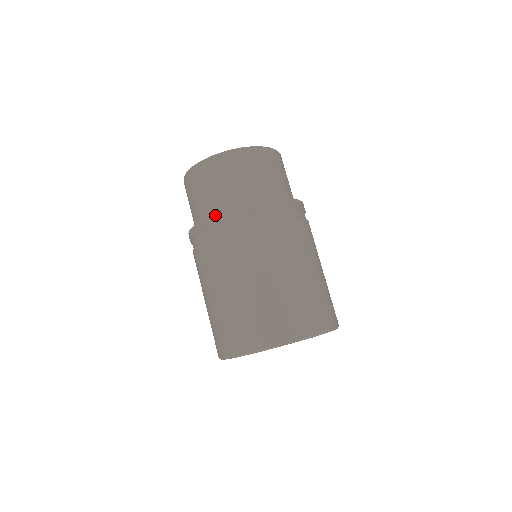
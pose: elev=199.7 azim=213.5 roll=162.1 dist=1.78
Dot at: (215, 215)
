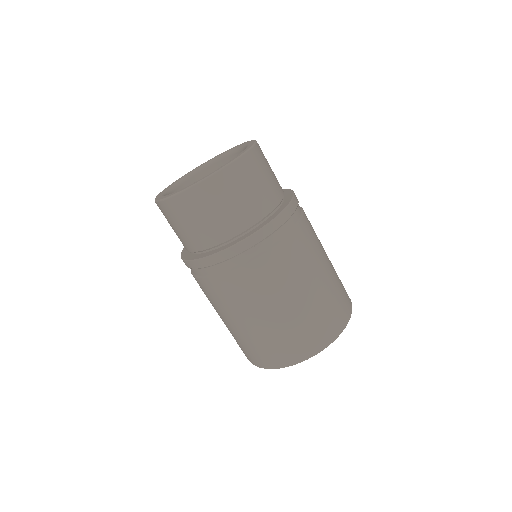
Dot at: (248, 239)
